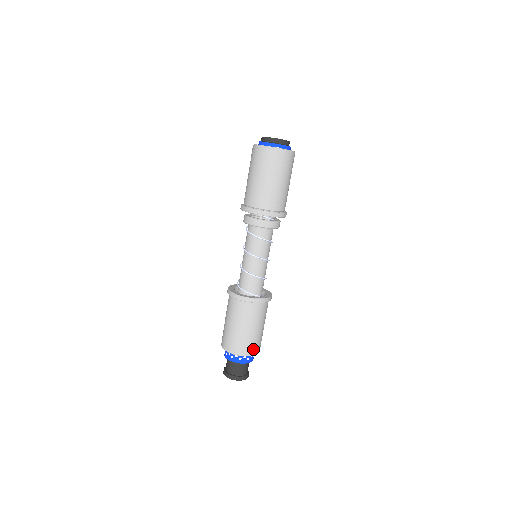
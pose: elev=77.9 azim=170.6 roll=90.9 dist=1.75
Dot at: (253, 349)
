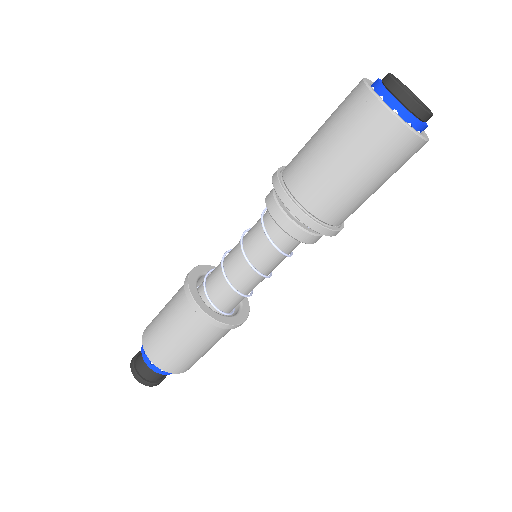
Dot at: (172, 366)
